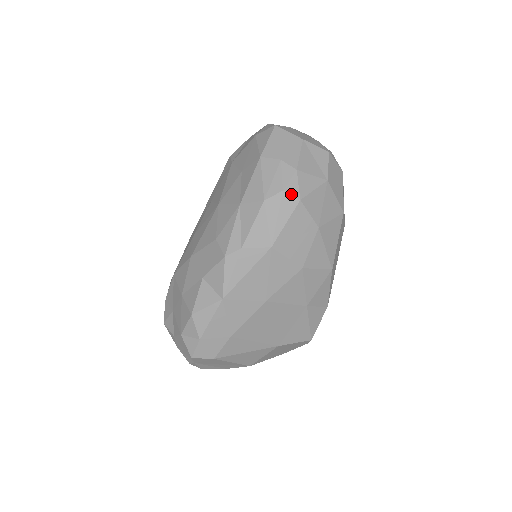
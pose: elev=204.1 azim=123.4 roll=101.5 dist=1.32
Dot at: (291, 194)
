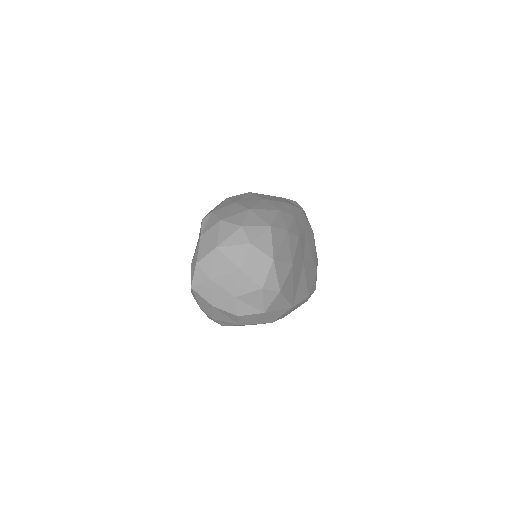
Dot at: occluded
